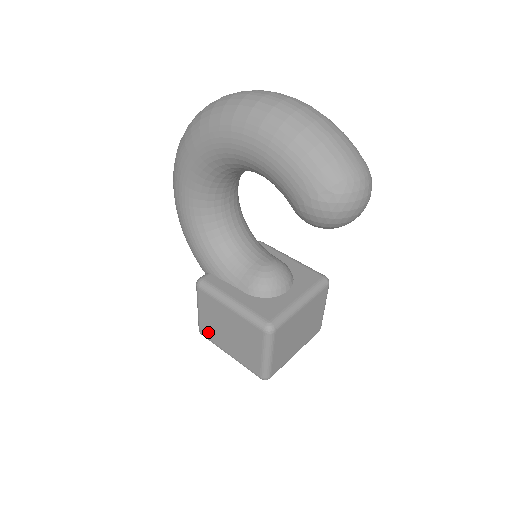
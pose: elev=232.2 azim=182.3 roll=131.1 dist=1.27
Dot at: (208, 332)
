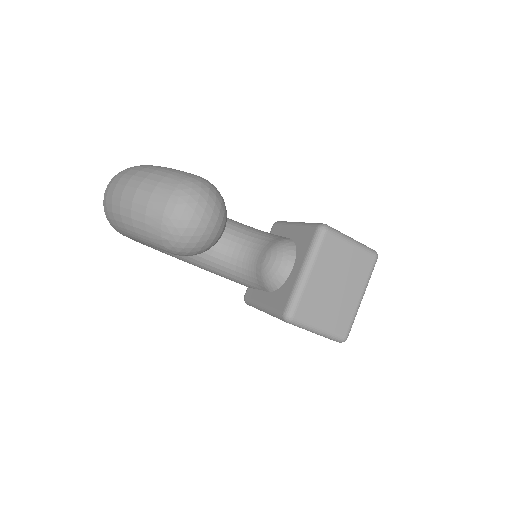
Dot at: occluded
